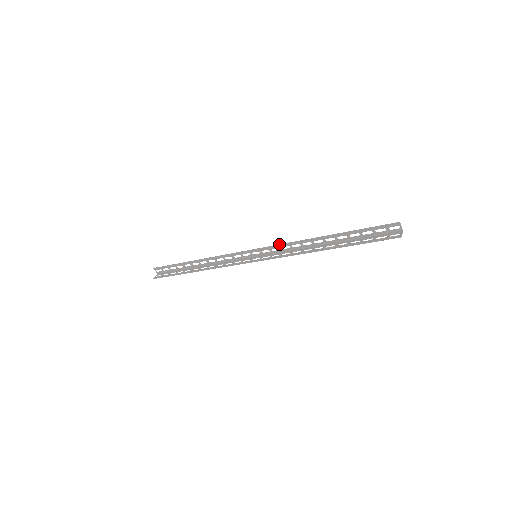
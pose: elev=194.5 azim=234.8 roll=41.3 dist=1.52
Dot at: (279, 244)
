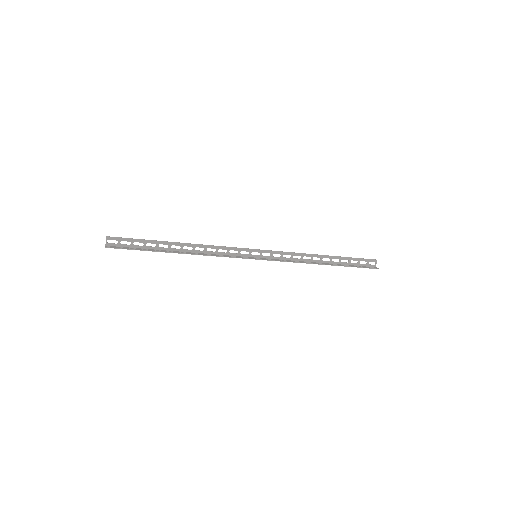
Dot at: occluded
